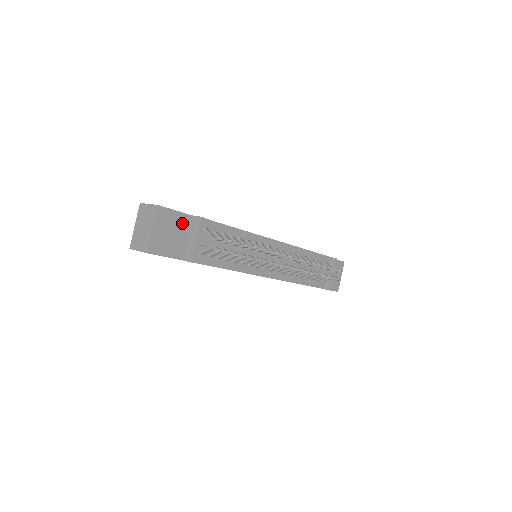
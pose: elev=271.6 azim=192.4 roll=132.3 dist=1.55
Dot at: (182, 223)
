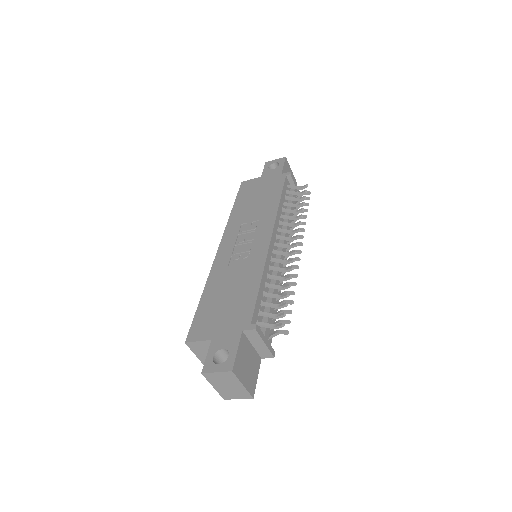
Dot at: (244, 347)
